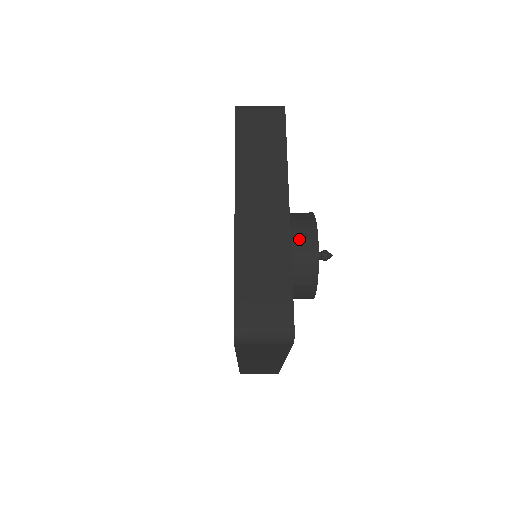
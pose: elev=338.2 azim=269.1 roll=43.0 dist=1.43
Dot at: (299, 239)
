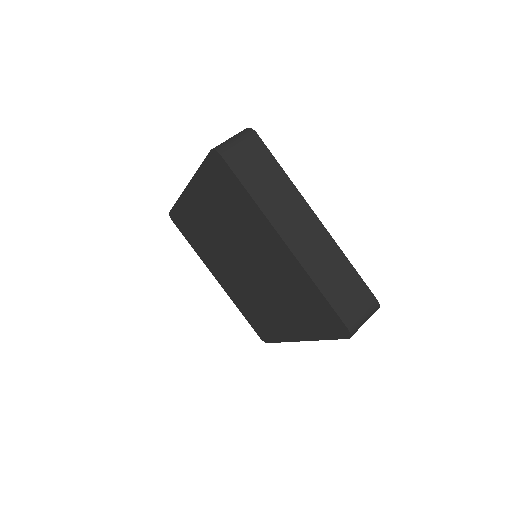
Dot at: occluded
